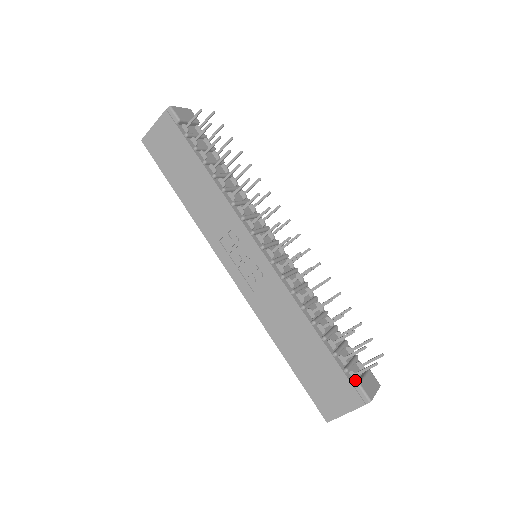
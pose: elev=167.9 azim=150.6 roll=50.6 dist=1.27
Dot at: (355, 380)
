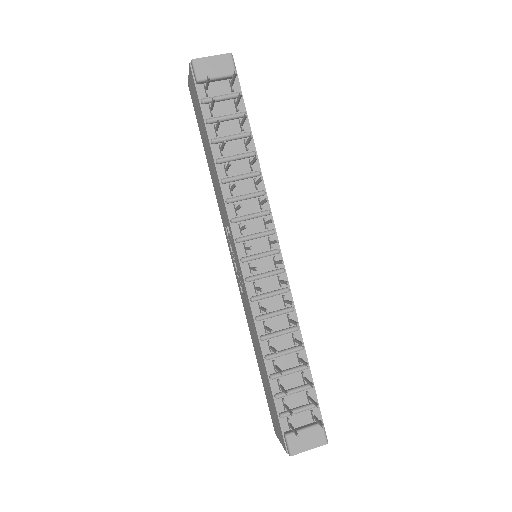
Dot at: (289, 428)
